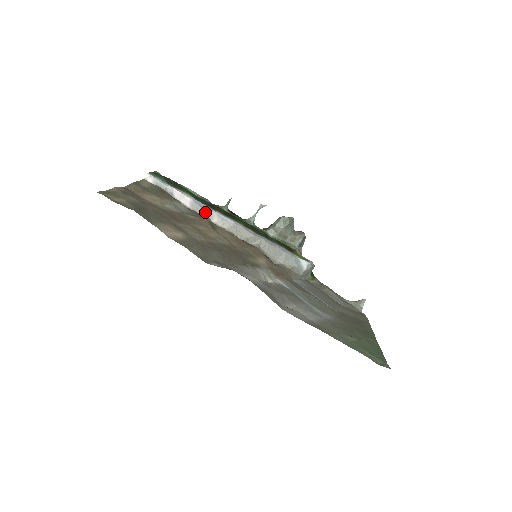
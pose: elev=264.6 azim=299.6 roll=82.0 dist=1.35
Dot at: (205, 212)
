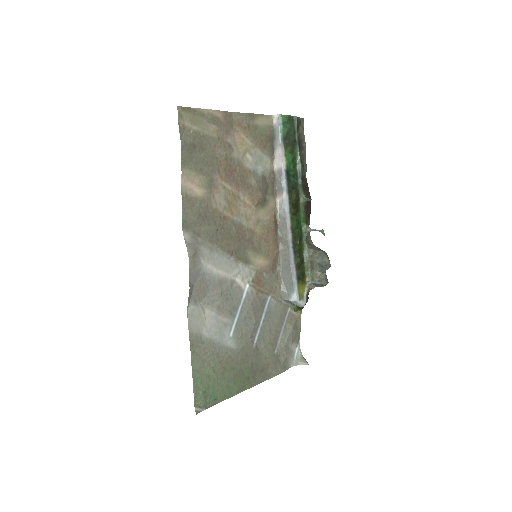
Dot at: (280, 186)
